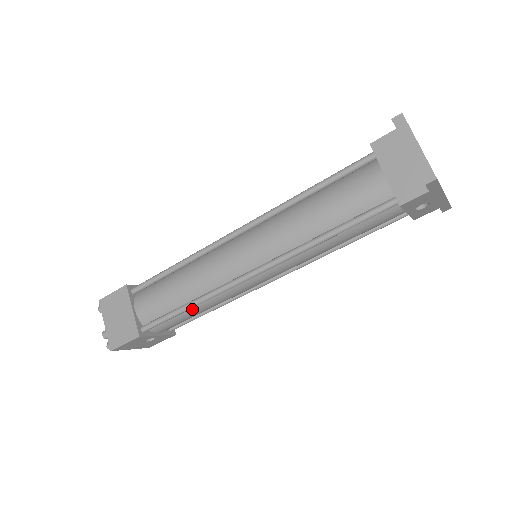
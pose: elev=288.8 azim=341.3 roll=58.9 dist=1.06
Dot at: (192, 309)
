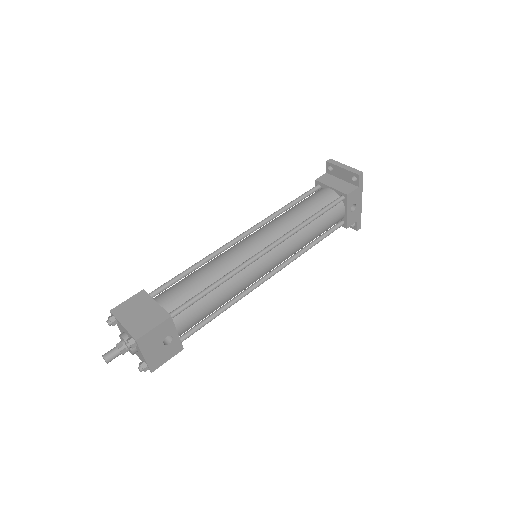
Dot at: (215, 293)
